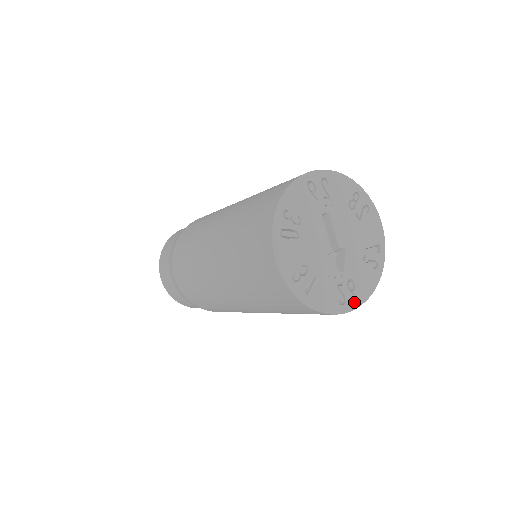
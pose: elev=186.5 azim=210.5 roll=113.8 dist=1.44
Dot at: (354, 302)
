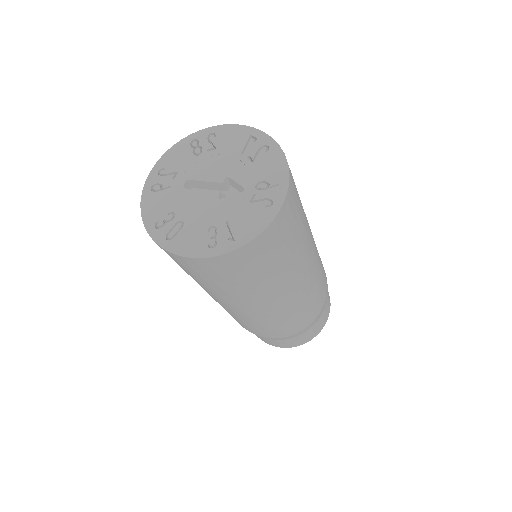
Dot at: (280, 190)
